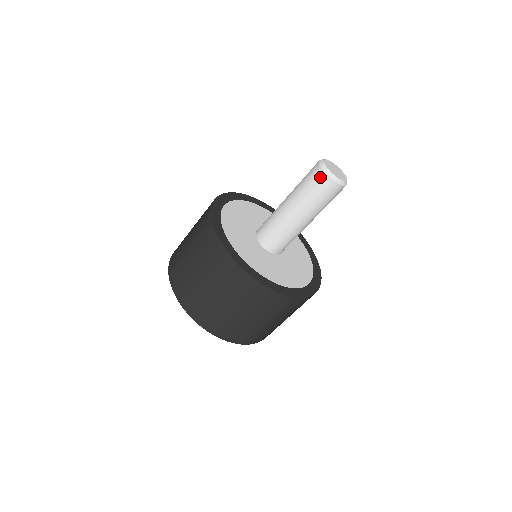
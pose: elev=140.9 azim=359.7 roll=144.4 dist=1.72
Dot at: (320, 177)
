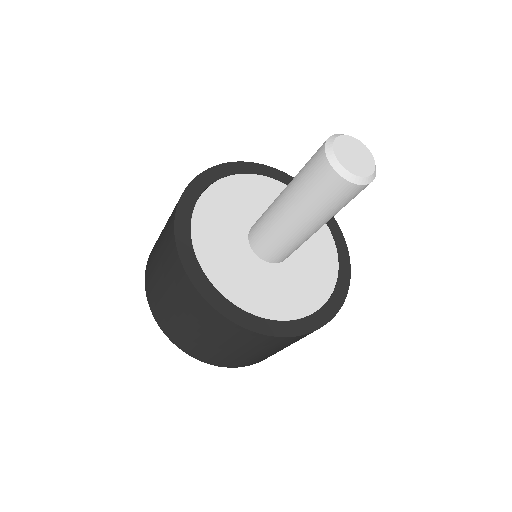
Dot at: (350, 191)
